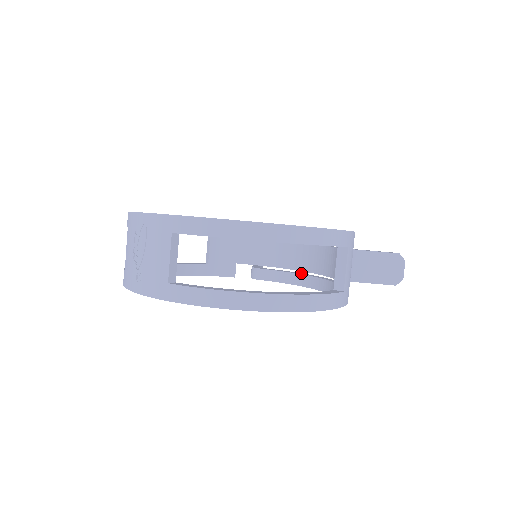
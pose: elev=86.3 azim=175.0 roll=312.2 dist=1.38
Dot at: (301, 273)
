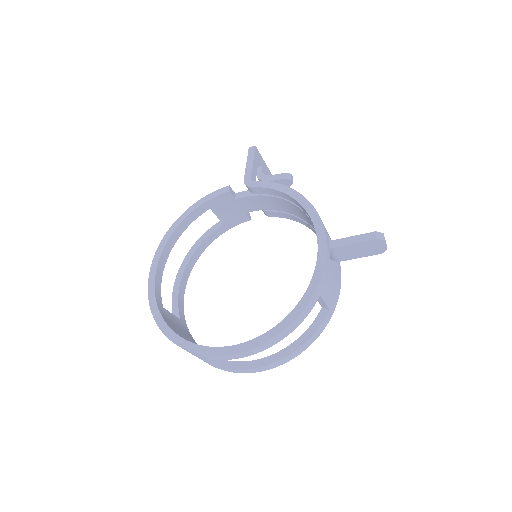
Dot at: occluded
